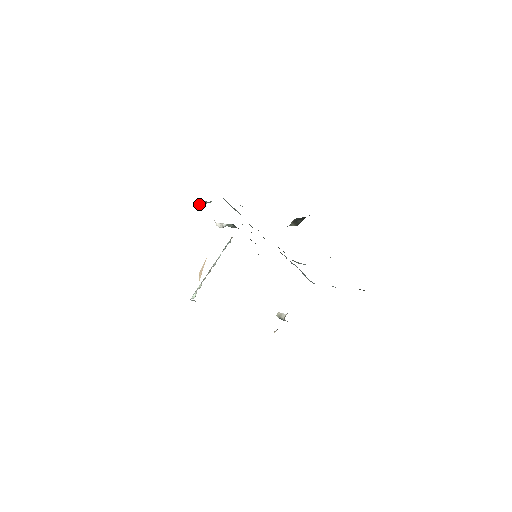
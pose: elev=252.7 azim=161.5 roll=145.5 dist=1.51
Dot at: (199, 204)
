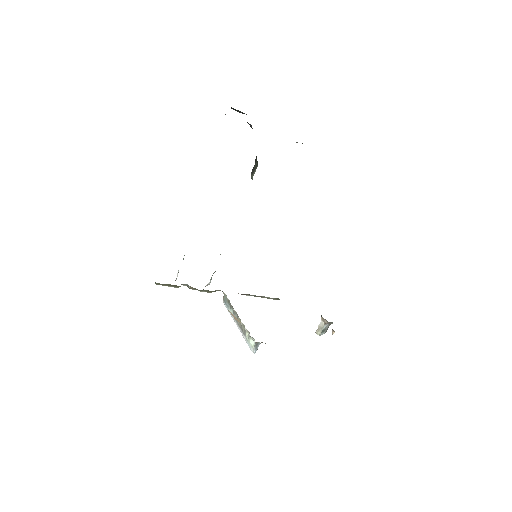
Dot at: (176, 279)
